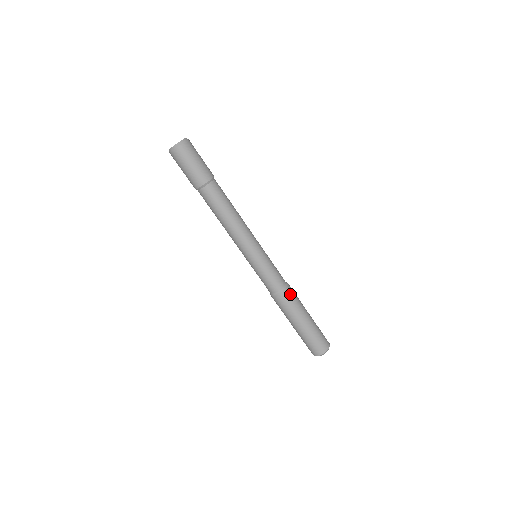
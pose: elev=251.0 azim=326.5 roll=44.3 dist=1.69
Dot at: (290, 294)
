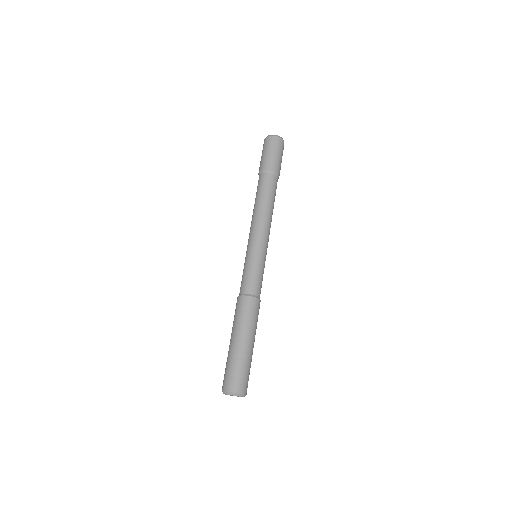
Dot at: (258, 308)
